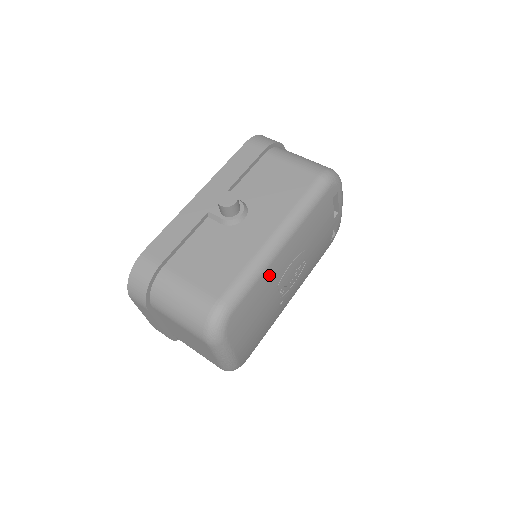
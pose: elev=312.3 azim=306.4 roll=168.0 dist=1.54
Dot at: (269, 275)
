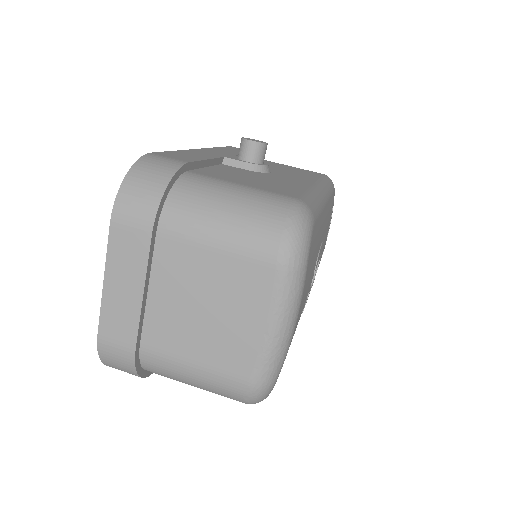
Dot at: (321, 223)
